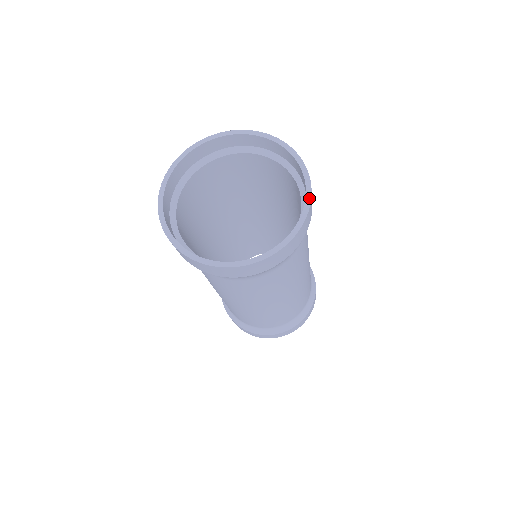
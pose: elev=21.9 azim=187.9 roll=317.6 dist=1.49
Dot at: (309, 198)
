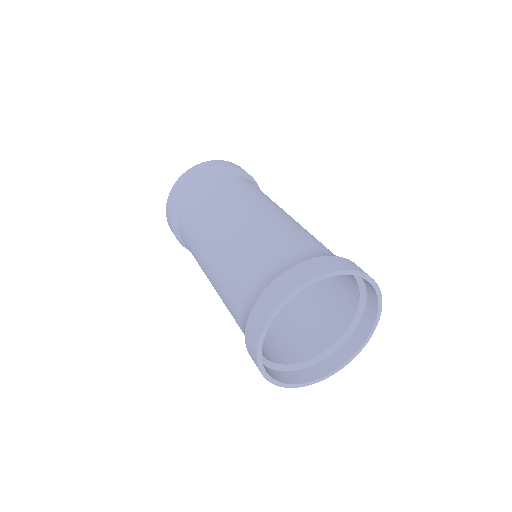
Dot at: (367, 277)
